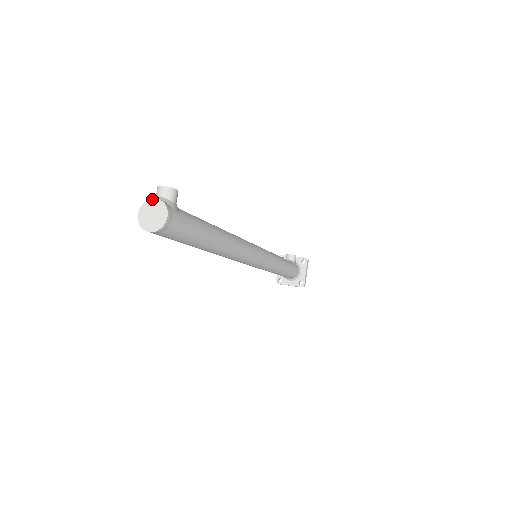
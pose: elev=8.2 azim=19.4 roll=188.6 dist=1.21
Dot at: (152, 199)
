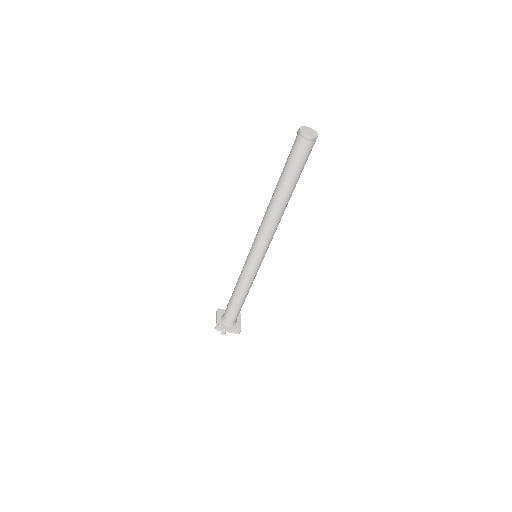
Dot at: (306, 126)
